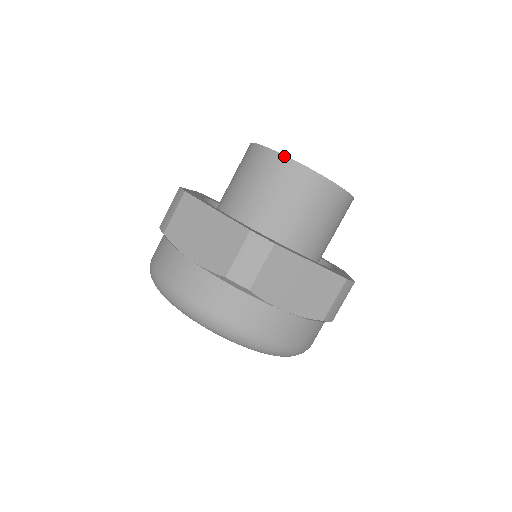
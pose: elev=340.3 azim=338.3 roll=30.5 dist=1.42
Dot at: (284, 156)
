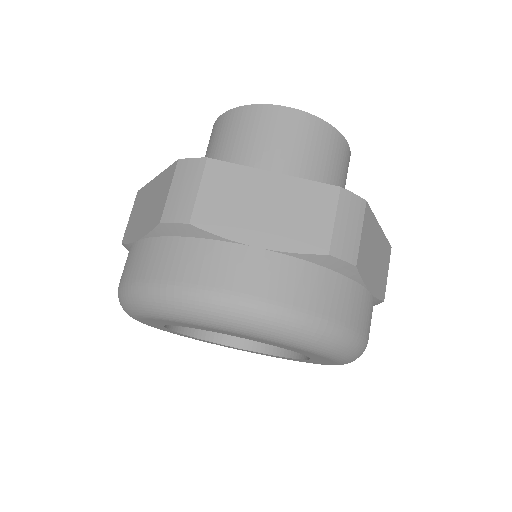
Dot at: (304, 112)
